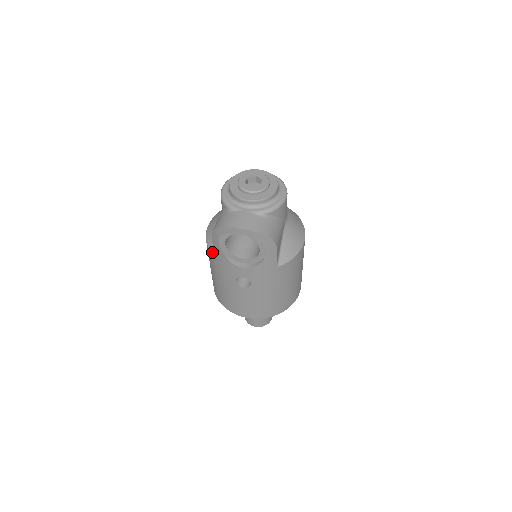
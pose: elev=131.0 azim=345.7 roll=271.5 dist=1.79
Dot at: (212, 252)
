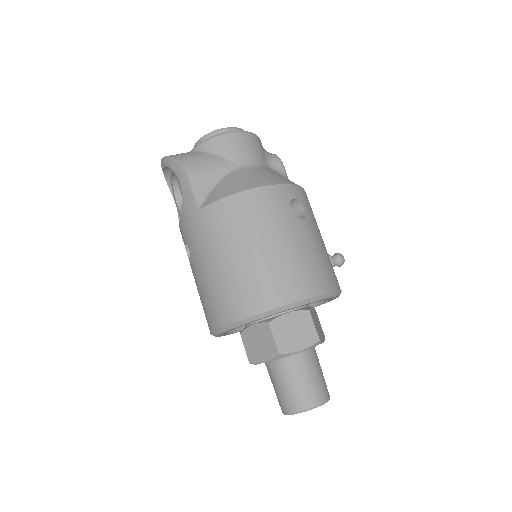
Dot at: occluded
